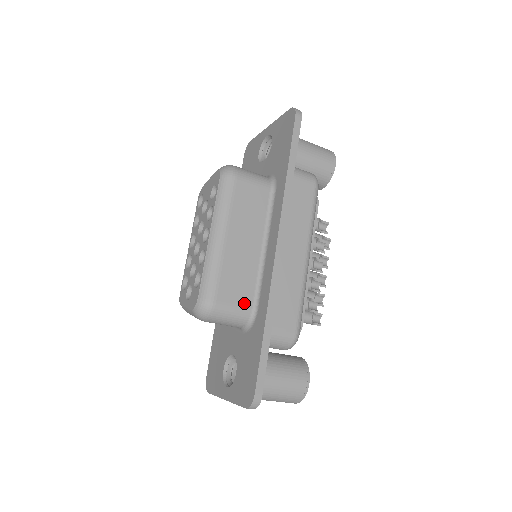
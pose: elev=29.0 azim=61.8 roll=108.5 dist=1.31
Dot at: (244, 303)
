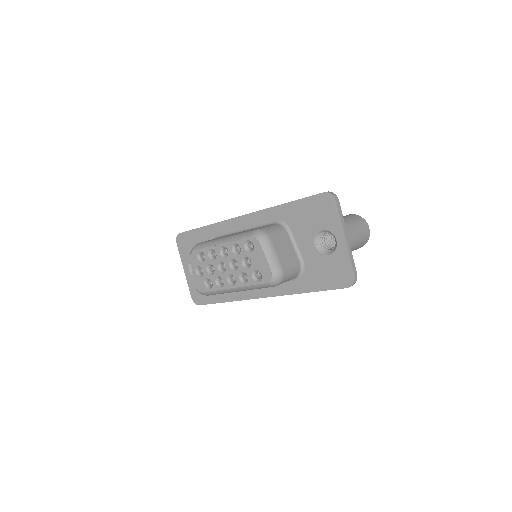
Dot at: occluded
